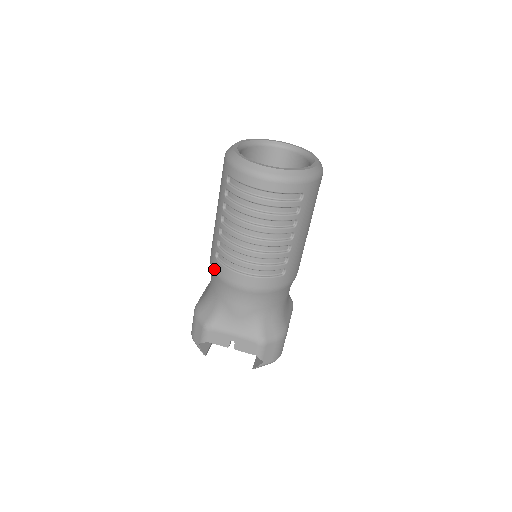
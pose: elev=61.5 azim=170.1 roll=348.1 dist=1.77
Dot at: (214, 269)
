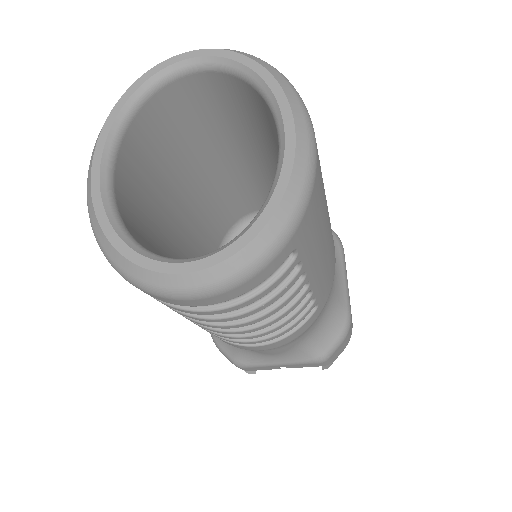
Dot at: occluded
